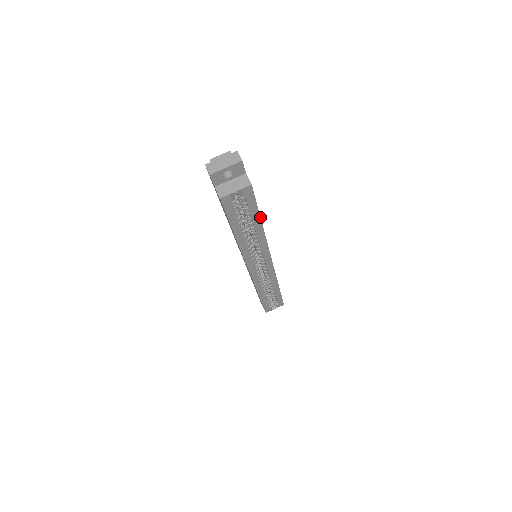
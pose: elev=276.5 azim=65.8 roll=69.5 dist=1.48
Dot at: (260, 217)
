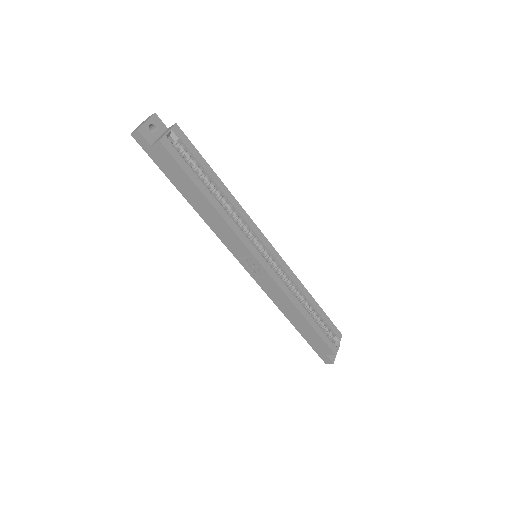
Dot at: (213, 171)
